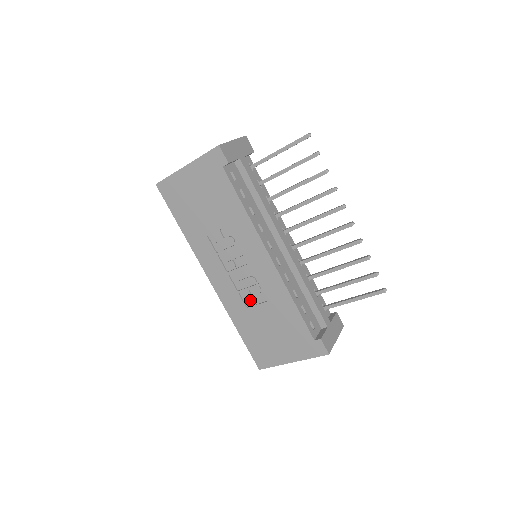
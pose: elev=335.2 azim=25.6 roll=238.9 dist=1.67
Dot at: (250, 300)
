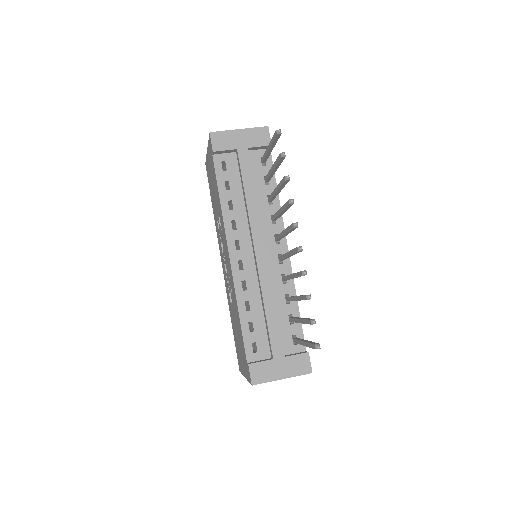
Dot at: (232, 296)
